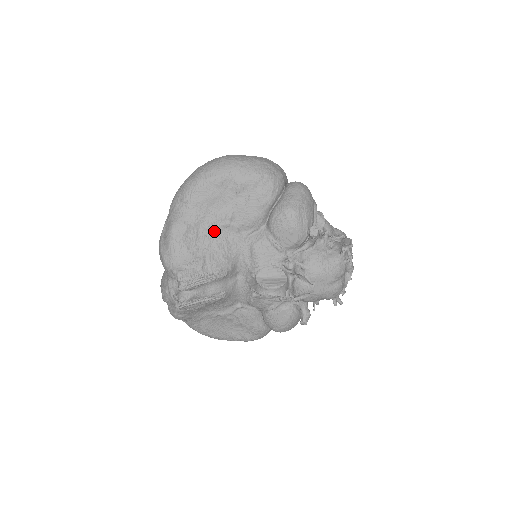
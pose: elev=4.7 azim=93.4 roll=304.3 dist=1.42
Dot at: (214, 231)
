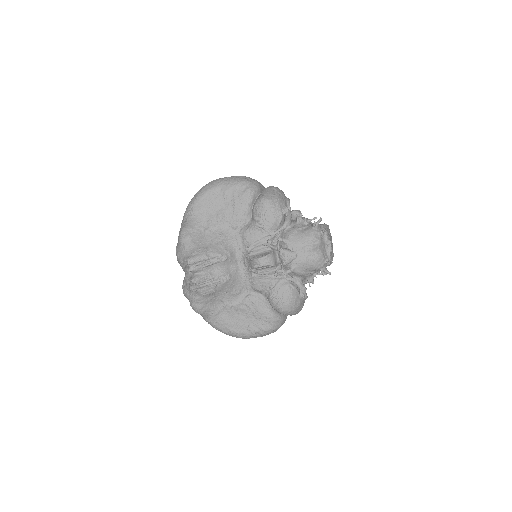
Dot at: (213, 229)
